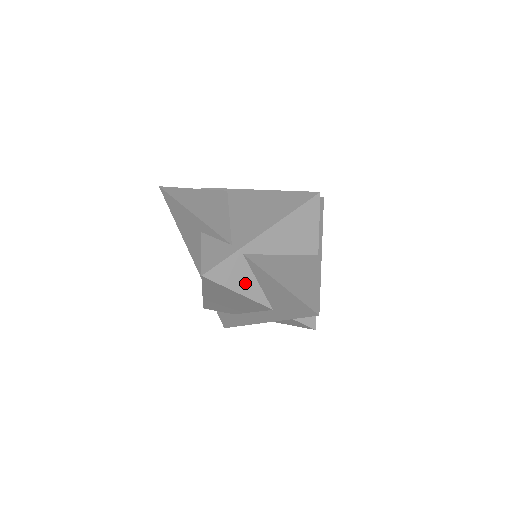
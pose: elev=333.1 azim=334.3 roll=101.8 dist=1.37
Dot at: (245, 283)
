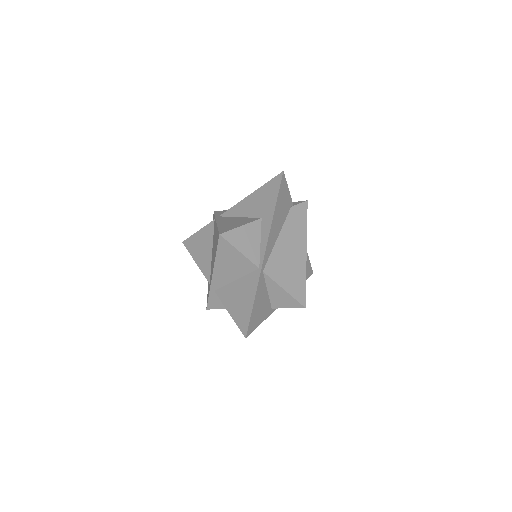
Dot at: occluded
